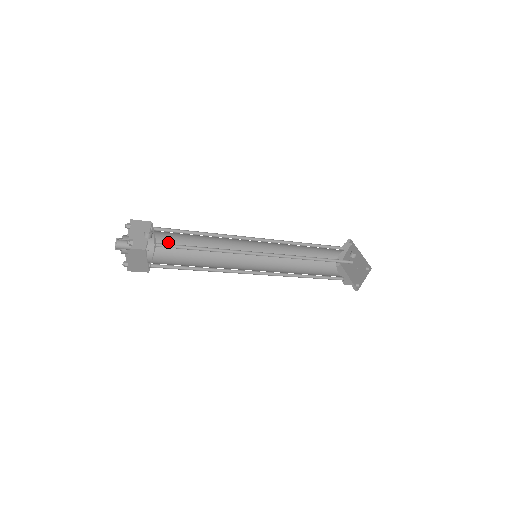
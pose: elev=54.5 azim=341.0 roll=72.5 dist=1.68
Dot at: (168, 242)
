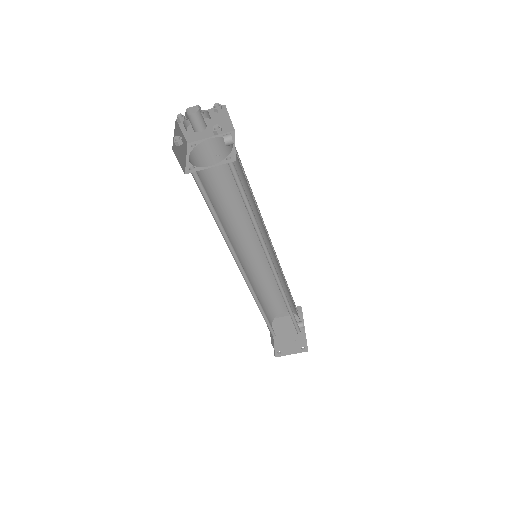
Dot at: (215, 162)
